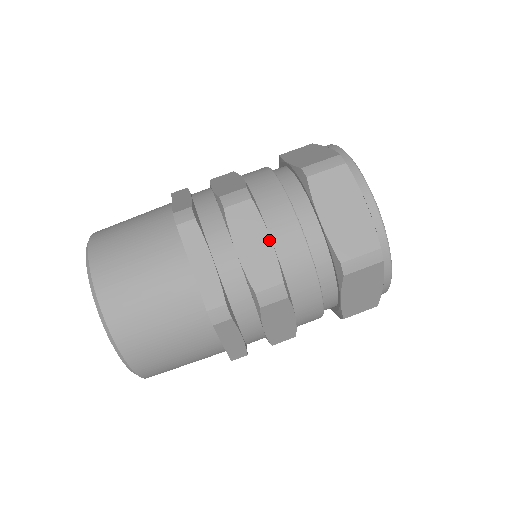
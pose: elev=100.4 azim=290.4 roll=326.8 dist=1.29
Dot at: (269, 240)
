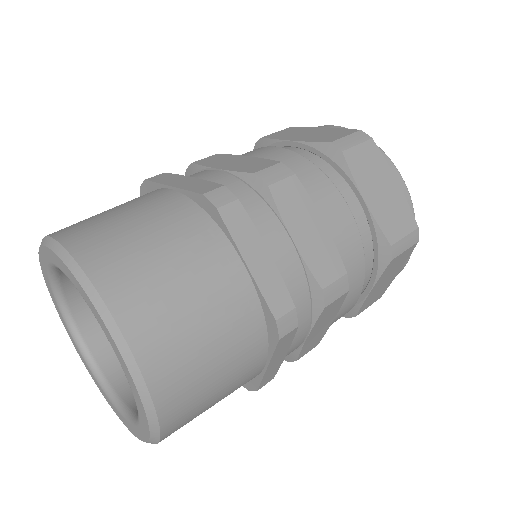
Dot at: (248, 157)
